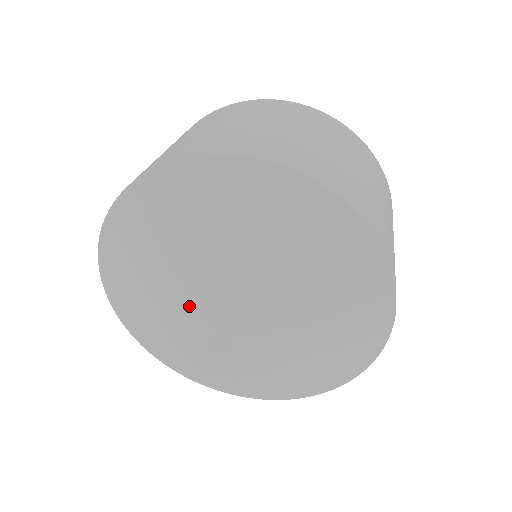
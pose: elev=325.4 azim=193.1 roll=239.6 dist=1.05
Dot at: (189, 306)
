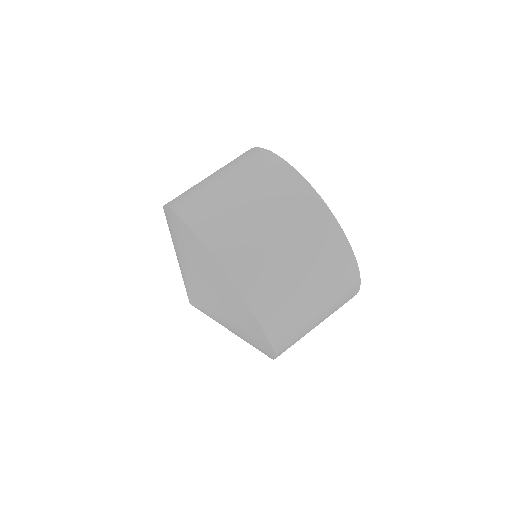
Dot at: occluded
